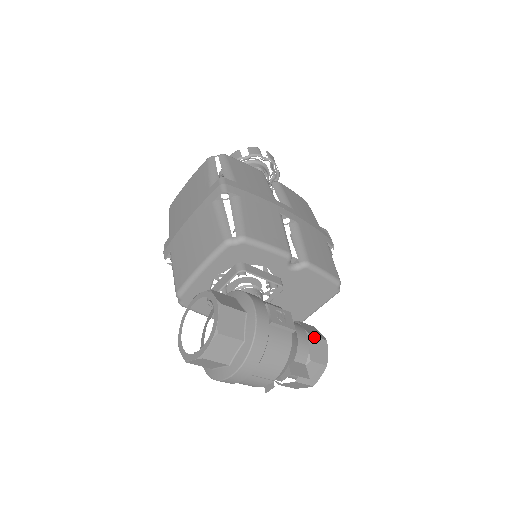
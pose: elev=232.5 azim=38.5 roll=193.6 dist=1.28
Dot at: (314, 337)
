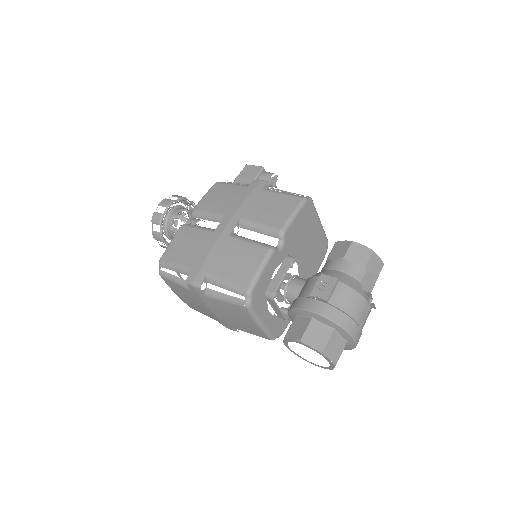
Dot at: (346, 254)
